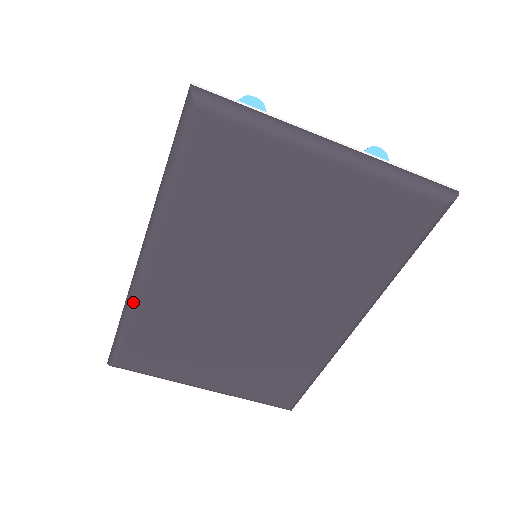
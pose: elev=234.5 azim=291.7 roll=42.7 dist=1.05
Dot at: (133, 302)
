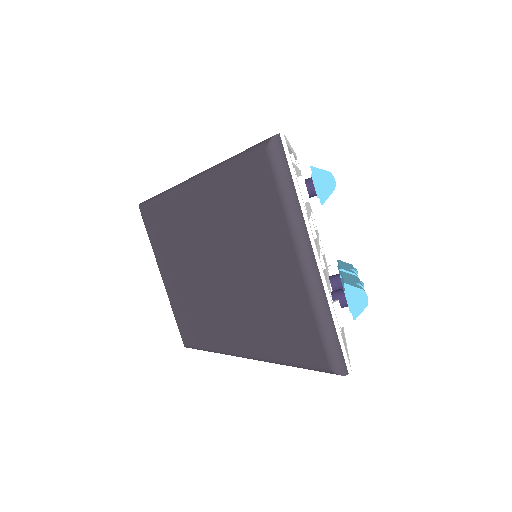
Dot at: (169, 194)
